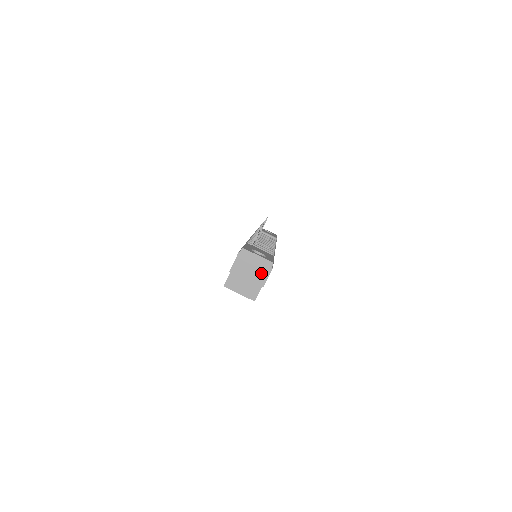
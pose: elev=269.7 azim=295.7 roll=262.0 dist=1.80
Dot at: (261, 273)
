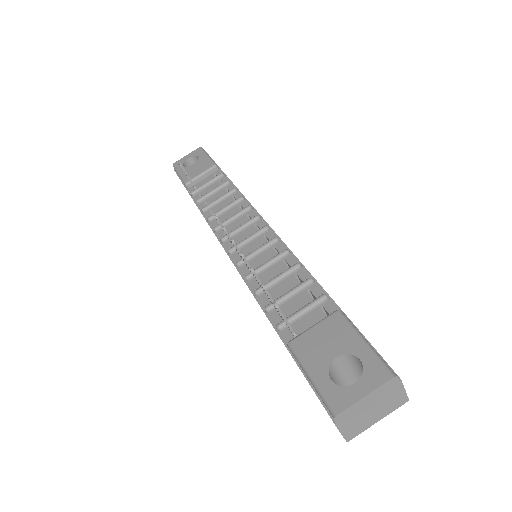
Dot at: (390, 399)
